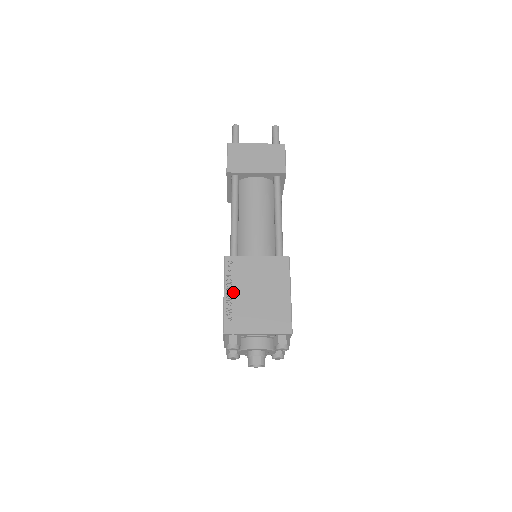
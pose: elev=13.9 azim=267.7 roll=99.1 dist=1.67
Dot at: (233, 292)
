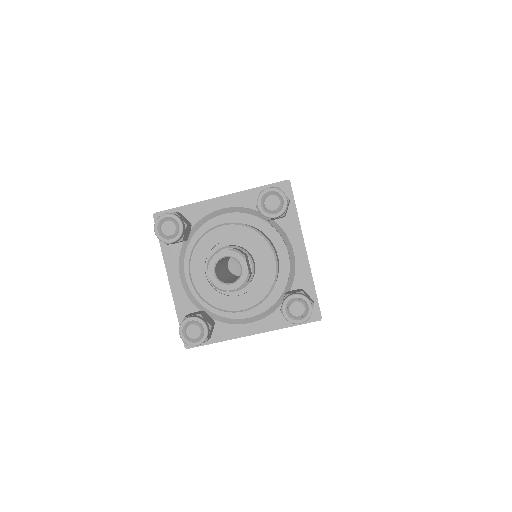
Dot at: occluded
